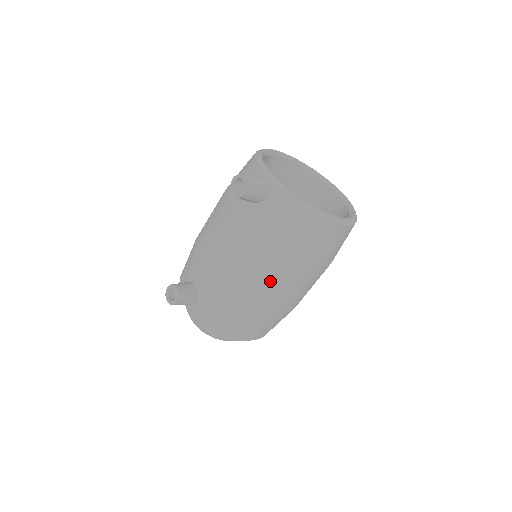
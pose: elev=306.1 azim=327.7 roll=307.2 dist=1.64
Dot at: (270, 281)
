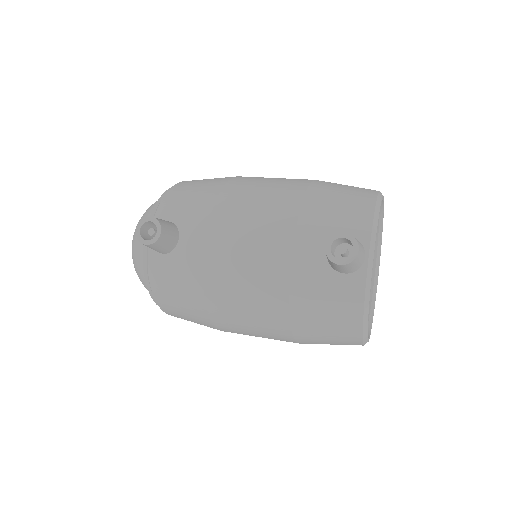
Dot at: (254, 322)
